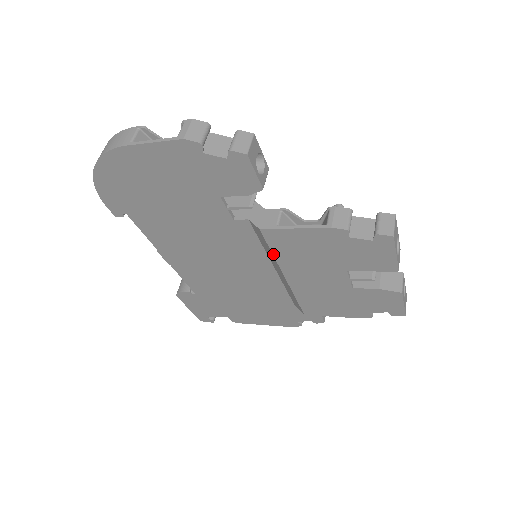
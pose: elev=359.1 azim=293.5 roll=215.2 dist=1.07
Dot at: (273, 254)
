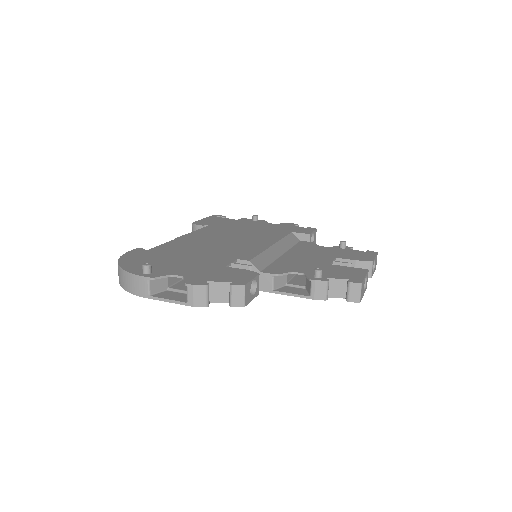
Dot at: occluded
